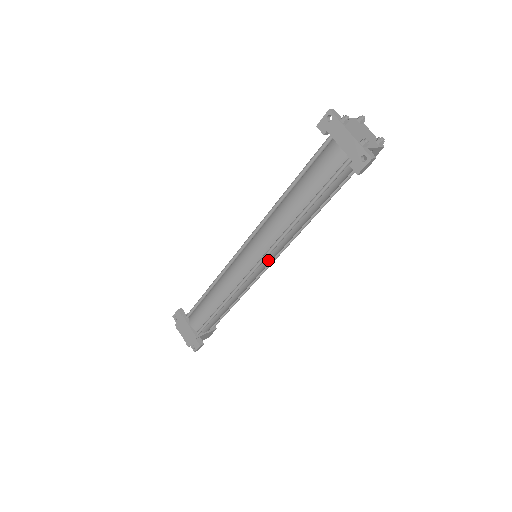
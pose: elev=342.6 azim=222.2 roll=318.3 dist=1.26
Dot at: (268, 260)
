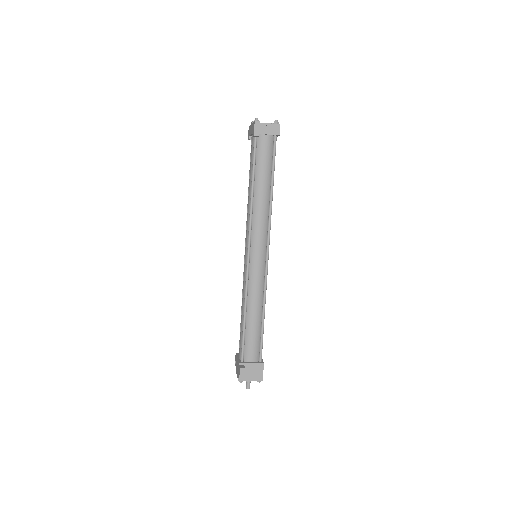
Dot at: (256, 247)
